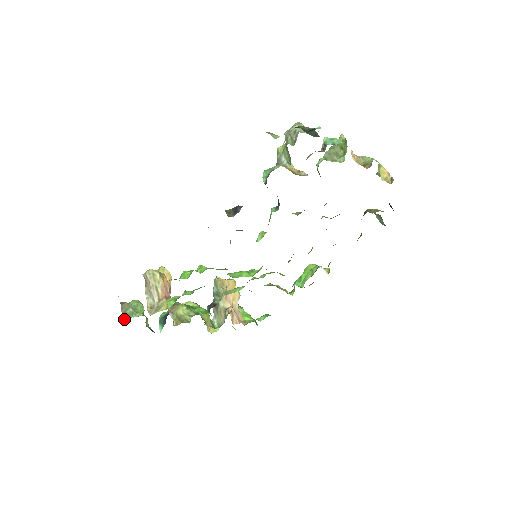
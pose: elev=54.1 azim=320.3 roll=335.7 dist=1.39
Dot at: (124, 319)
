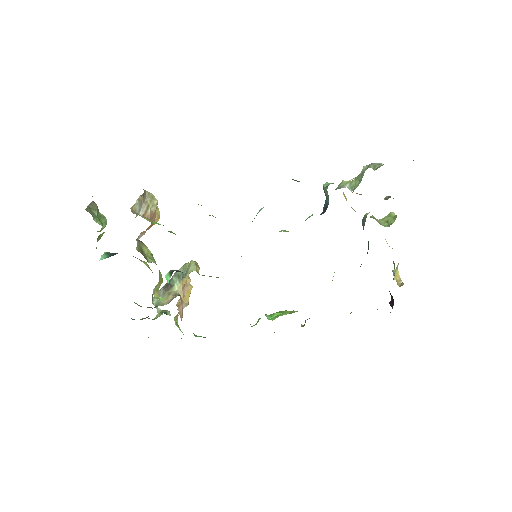
Dot at: (87, 210)
